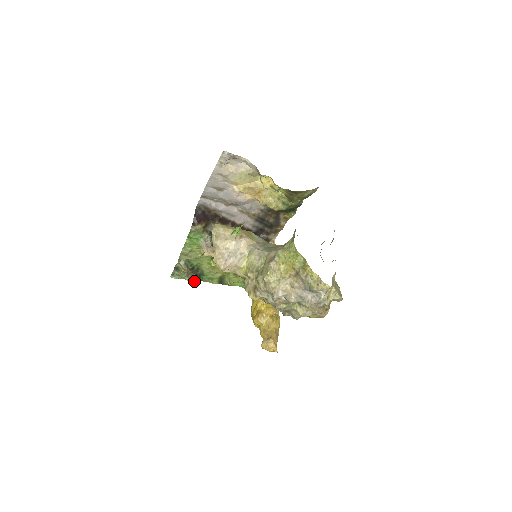
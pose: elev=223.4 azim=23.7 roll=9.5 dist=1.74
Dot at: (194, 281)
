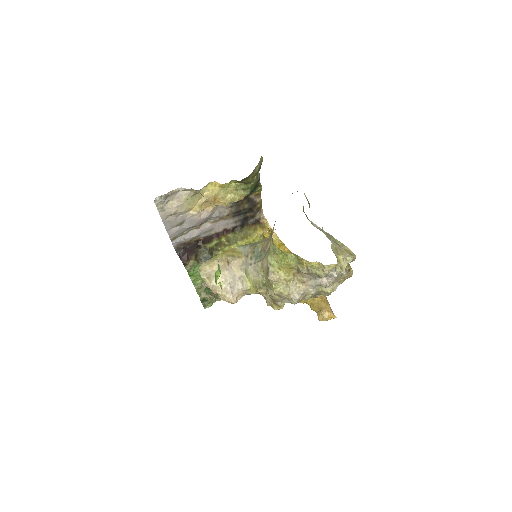
Dot at: occluded
